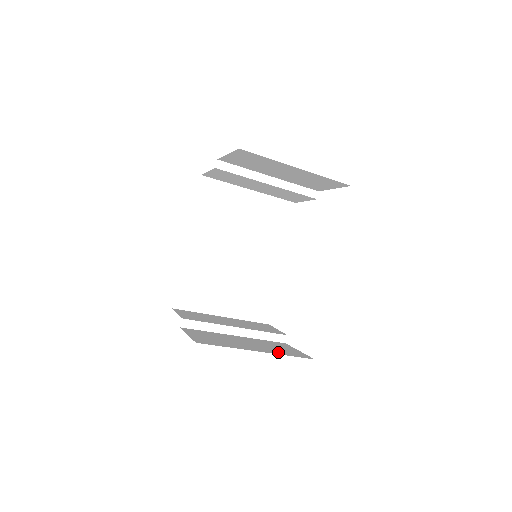
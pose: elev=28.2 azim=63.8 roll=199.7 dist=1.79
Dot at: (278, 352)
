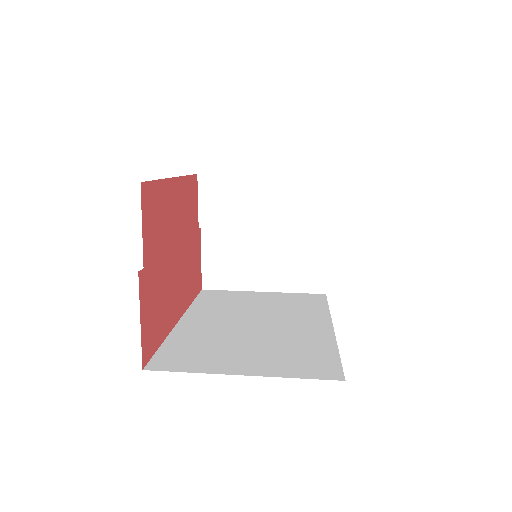
Dot at: (288, 284)
